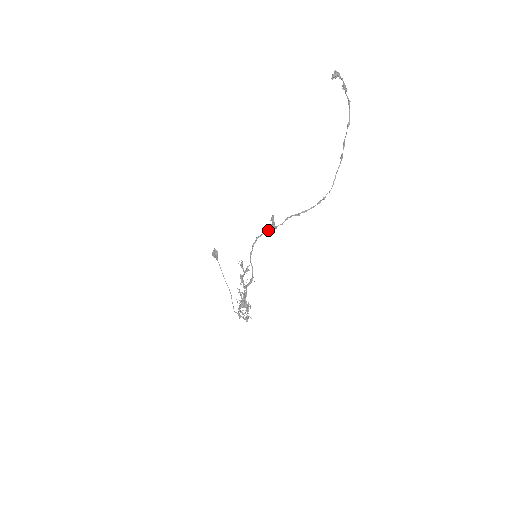
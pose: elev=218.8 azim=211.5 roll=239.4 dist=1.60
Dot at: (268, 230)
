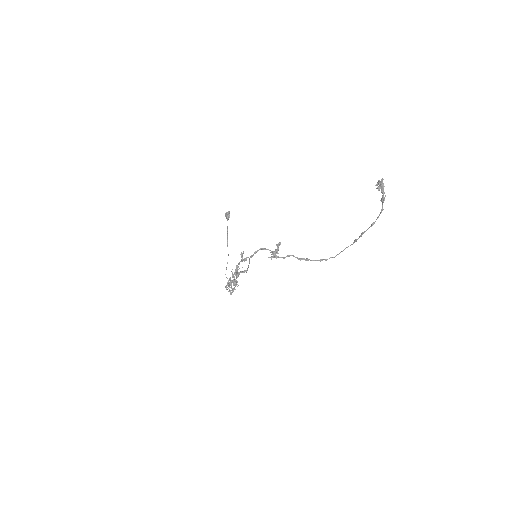
Dot at: occluded
